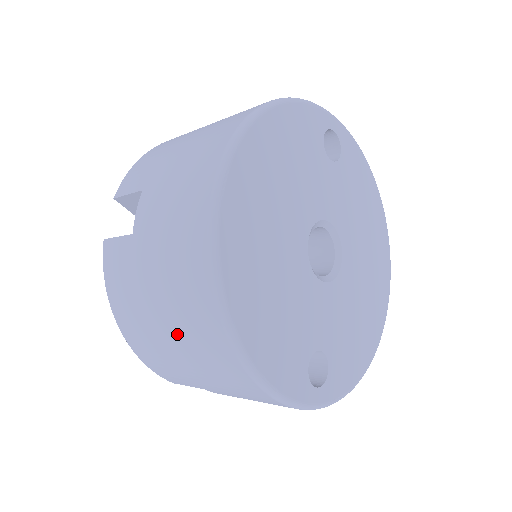
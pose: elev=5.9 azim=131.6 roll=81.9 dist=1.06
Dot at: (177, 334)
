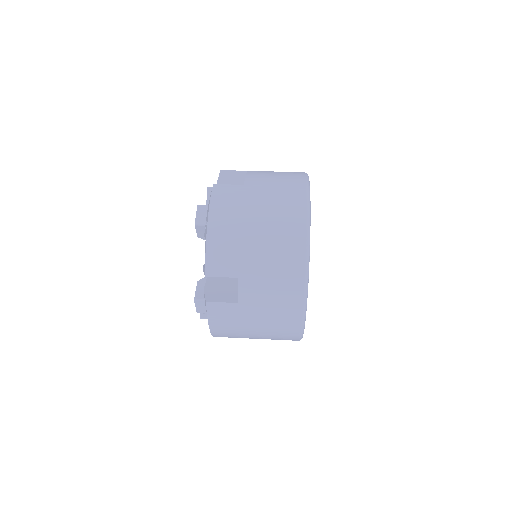
Dot at: (264, 336)
